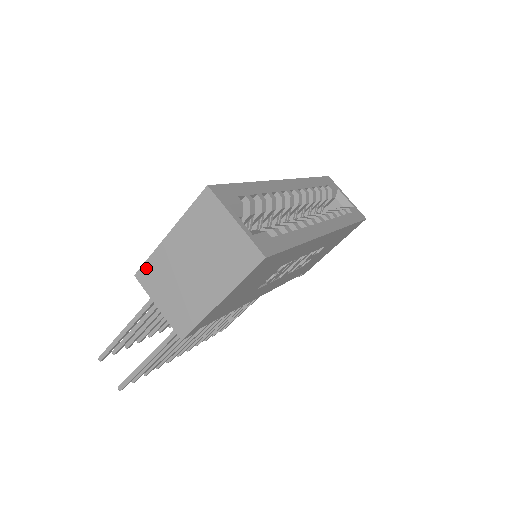
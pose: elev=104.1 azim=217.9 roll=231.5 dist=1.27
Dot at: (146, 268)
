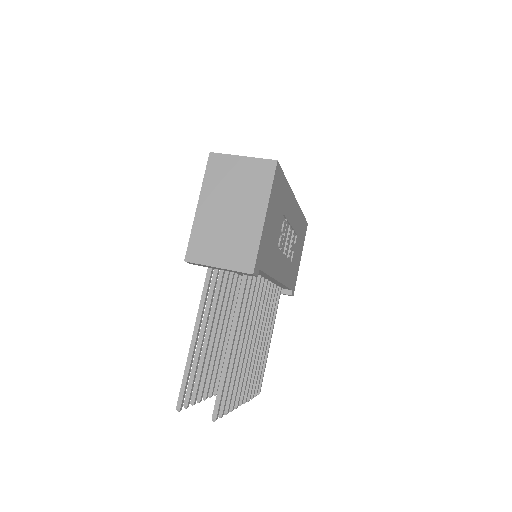
Dot at: (192, 246)
